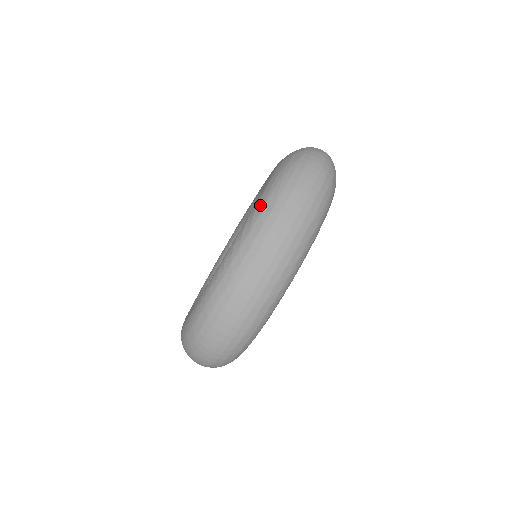
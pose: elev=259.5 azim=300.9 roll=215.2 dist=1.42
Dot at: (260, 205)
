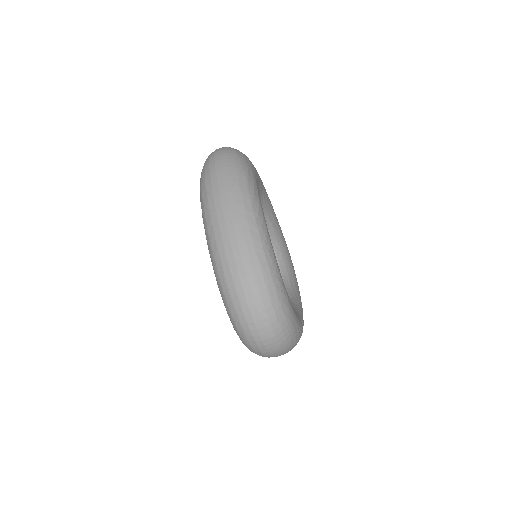
Dot at: (201, 204)
